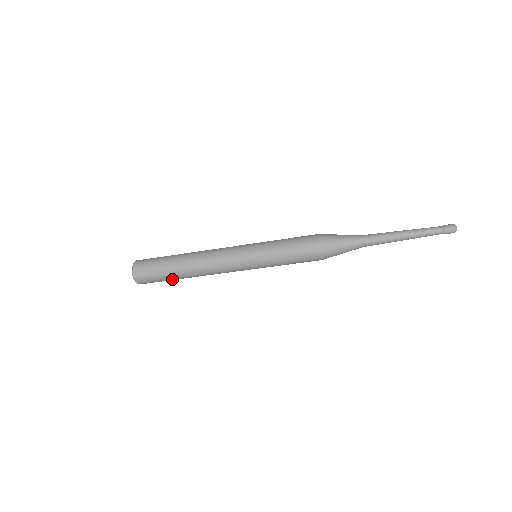
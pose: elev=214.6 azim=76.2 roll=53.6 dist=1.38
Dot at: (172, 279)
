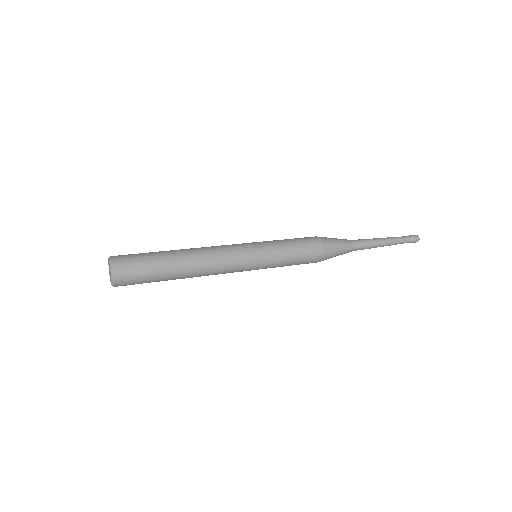
Dot at: occluded
